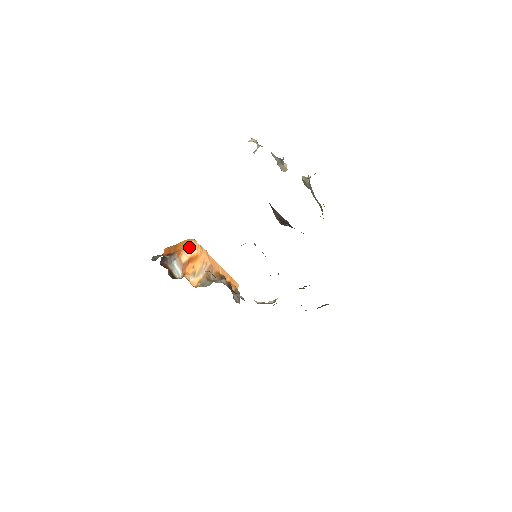
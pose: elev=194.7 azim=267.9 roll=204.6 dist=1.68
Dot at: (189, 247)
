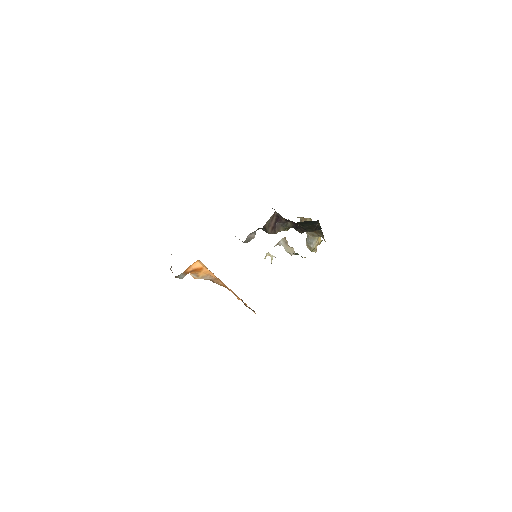
Dot at: (194, 263)
